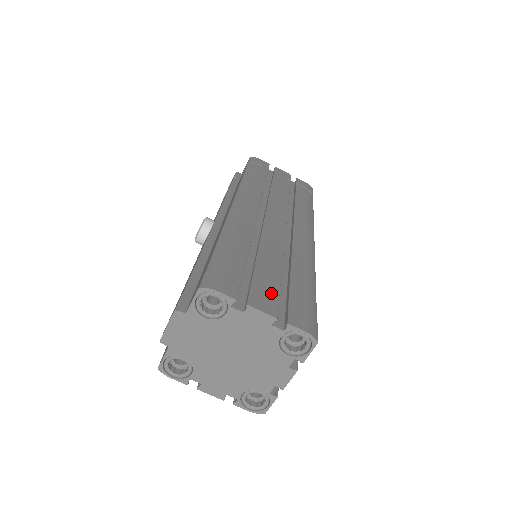
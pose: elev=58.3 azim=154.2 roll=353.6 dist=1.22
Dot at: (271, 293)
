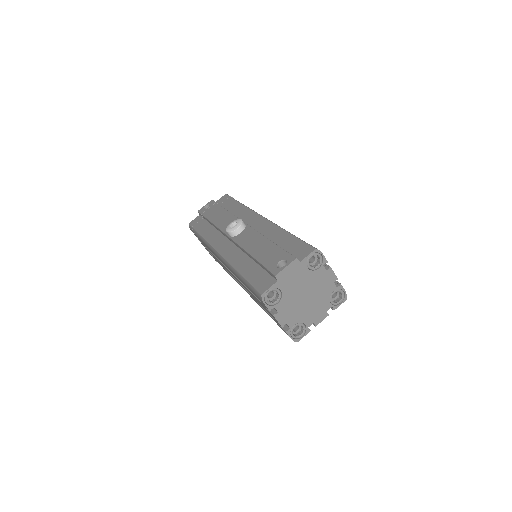
Dot at: occluded
